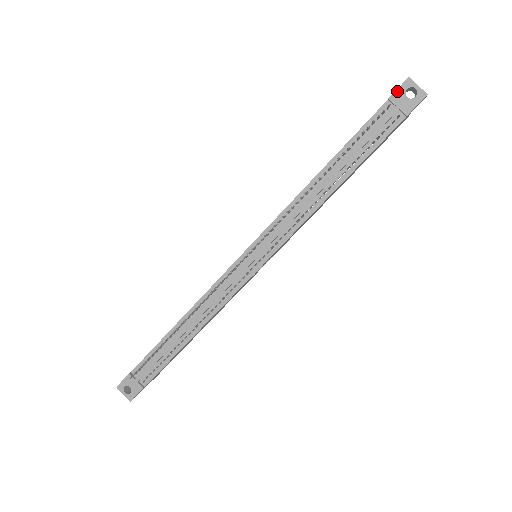
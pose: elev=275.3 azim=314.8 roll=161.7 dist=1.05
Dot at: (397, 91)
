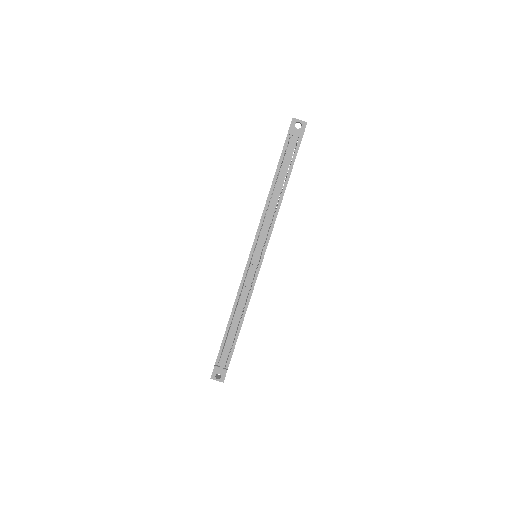
Dot at: (290, 128)
